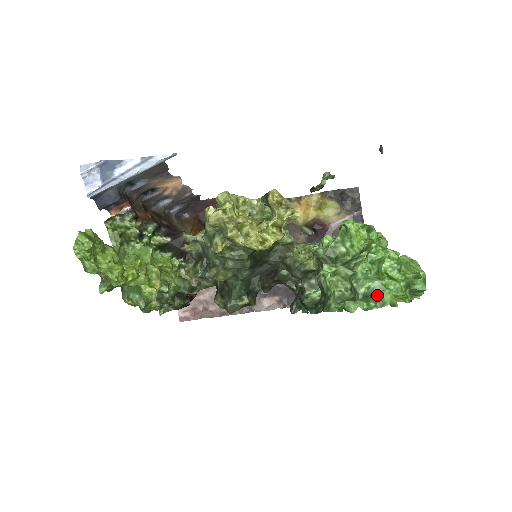
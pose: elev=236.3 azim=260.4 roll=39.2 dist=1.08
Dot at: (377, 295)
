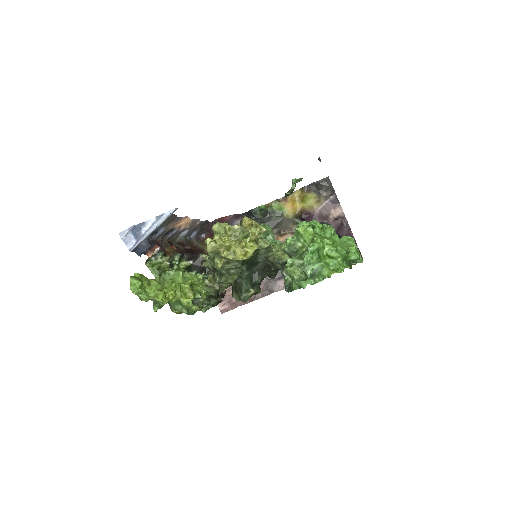
Dot at: (319, 273)
